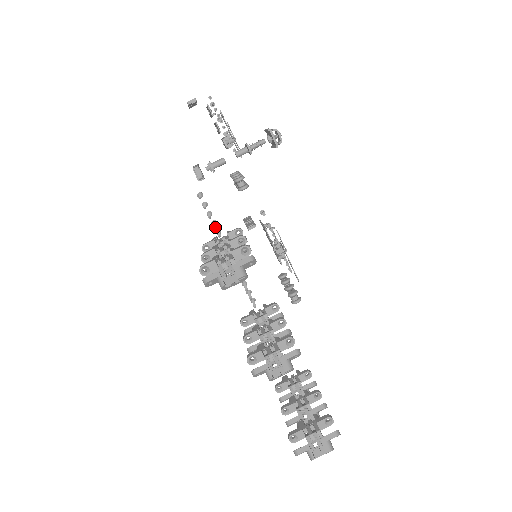
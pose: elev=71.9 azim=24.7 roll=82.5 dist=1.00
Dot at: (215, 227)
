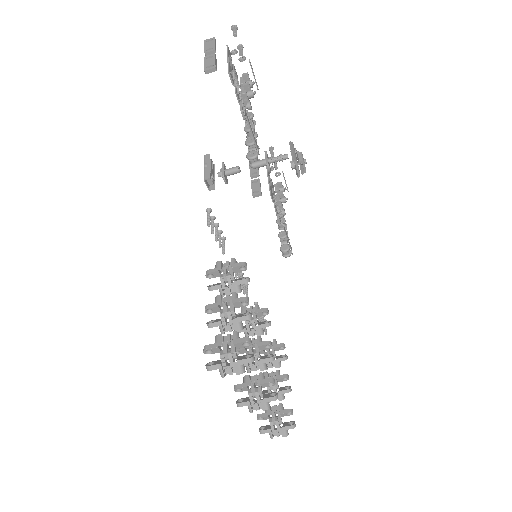
Dot at: (220, 247)
